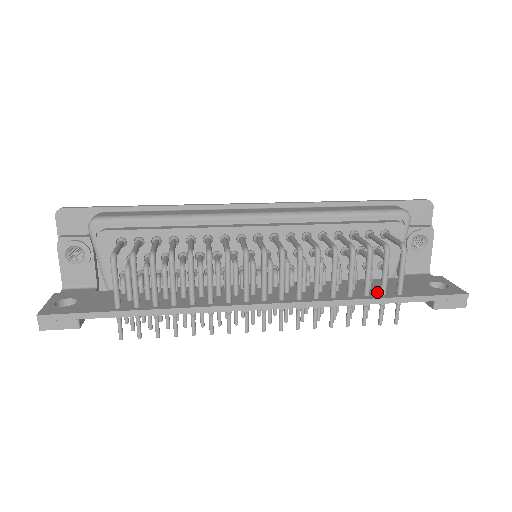
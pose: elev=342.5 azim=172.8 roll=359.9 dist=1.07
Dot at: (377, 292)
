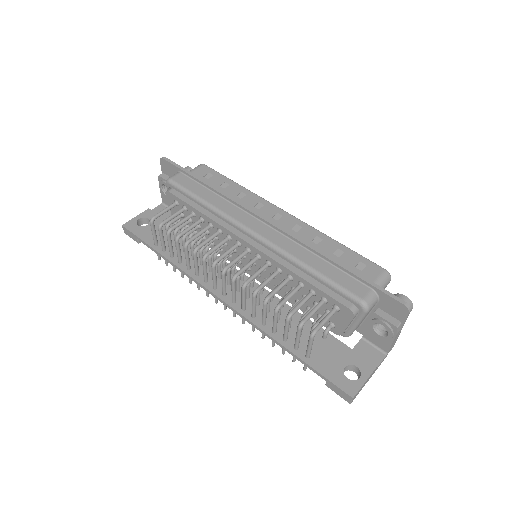
Dot at: occluded
